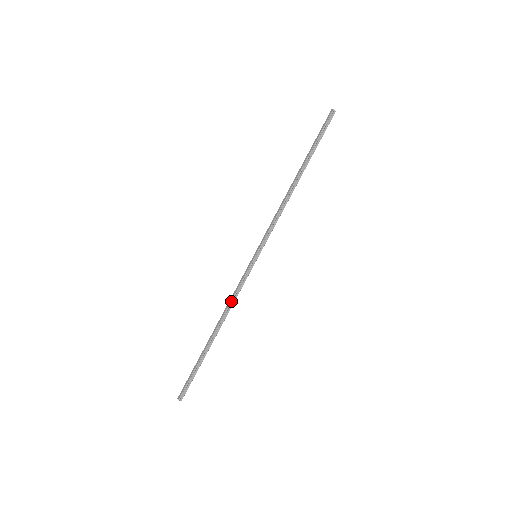
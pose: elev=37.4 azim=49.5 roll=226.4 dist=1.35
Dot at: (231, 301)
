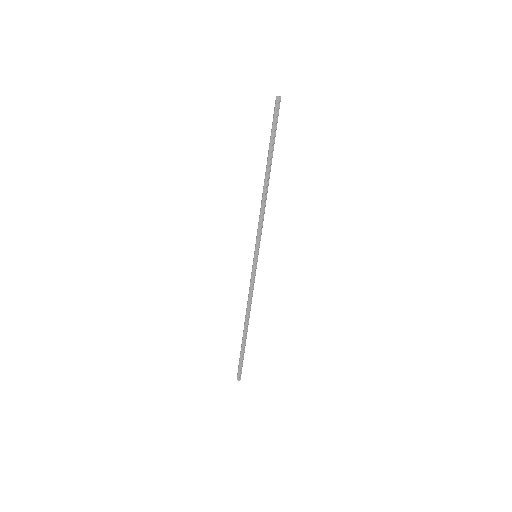
Dot at: (251, 299)
